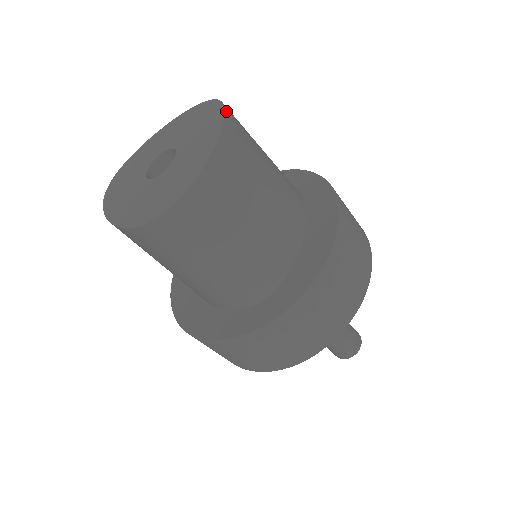
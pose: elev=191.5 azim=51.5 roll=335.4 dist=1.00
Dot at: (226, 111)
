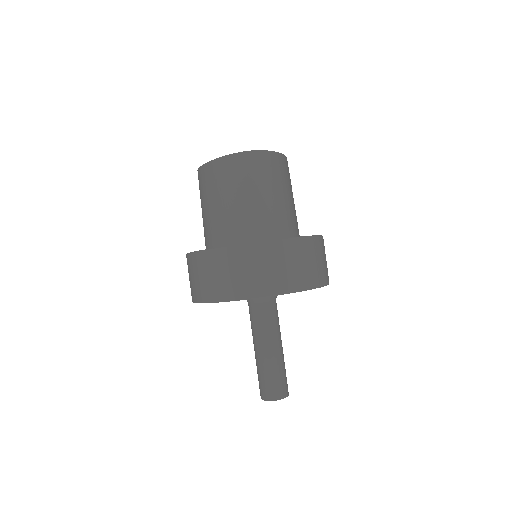
Dot at: occluded
